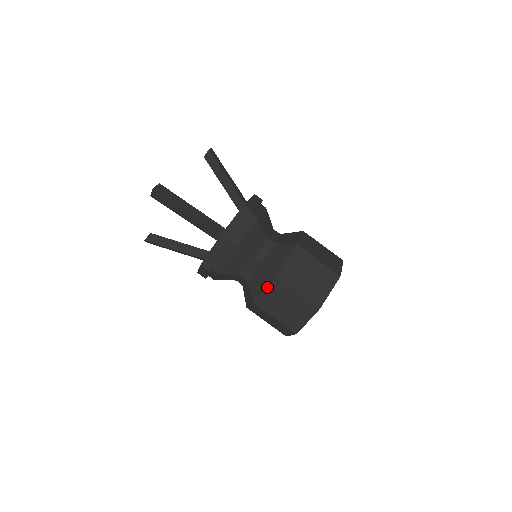
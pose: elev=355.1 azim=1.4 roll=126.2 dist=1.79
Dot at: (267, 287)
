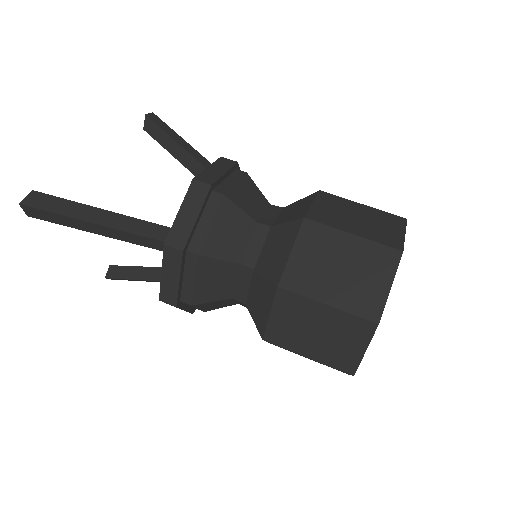
Dot at: (272, 309)
